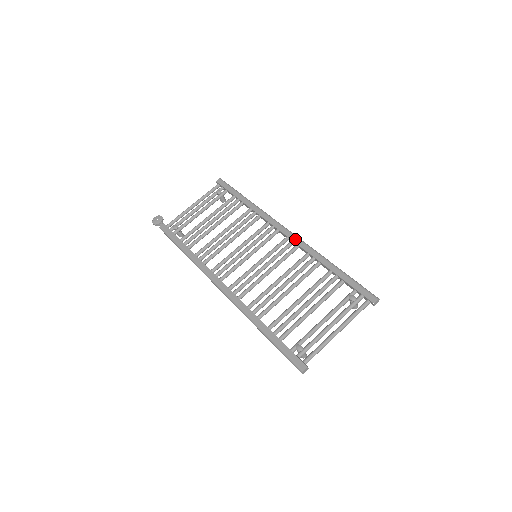
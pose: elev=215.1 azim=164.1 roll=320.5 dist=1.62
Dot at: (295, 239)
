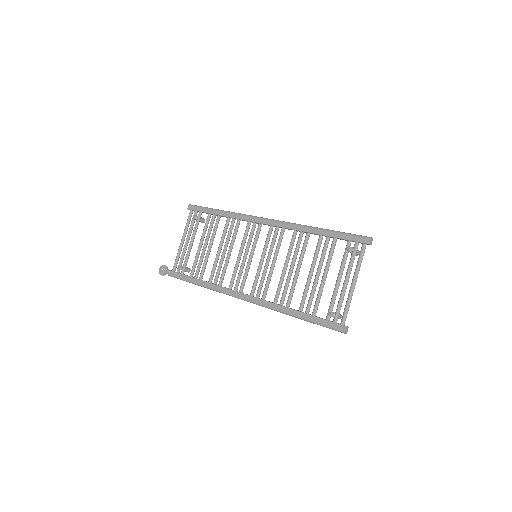
Dot at: (278, 224)
